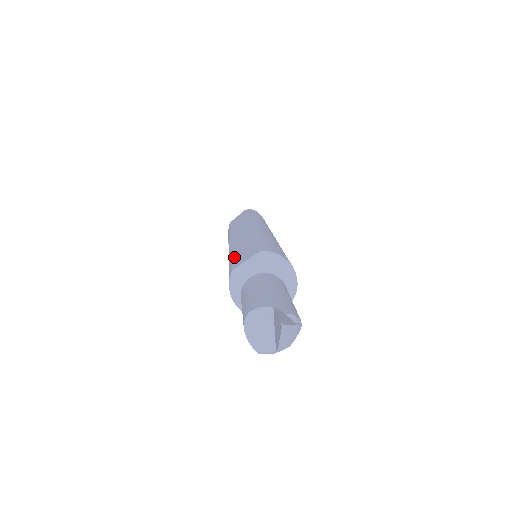
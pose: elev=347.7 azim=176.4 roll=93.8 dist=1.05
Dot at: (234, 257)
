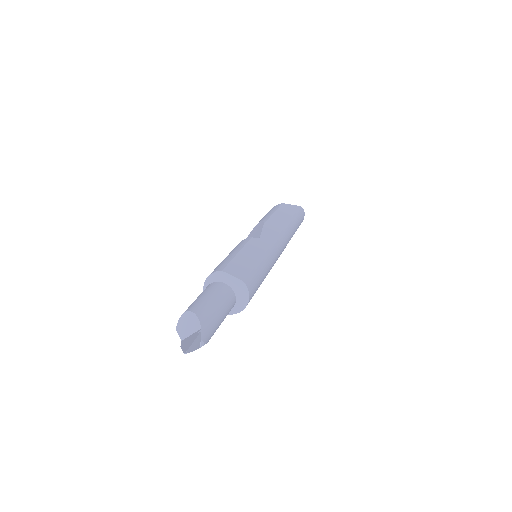
Dot at: (236, 258)
